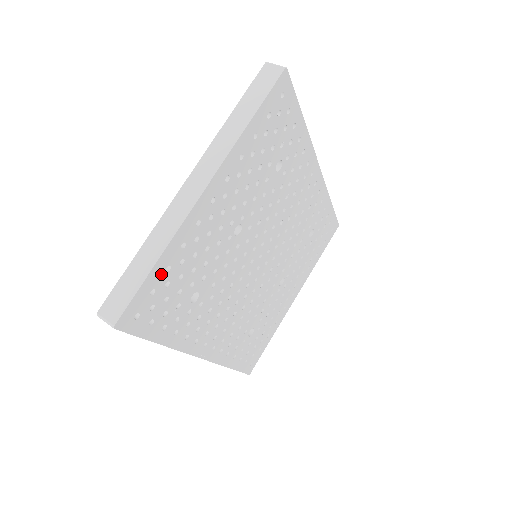
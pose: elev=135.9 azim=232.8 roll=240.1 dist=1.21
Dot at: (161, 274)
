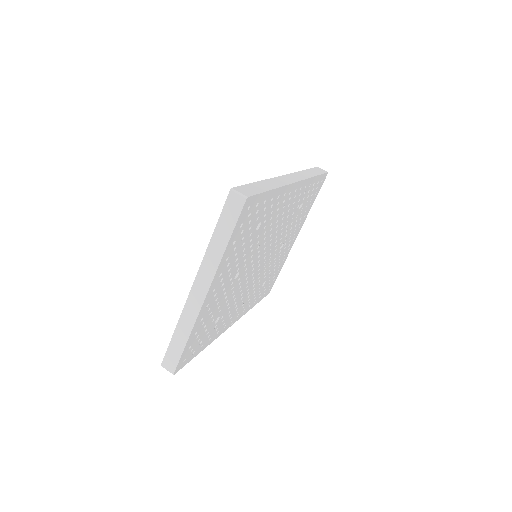
Dot at: (192, 339)
